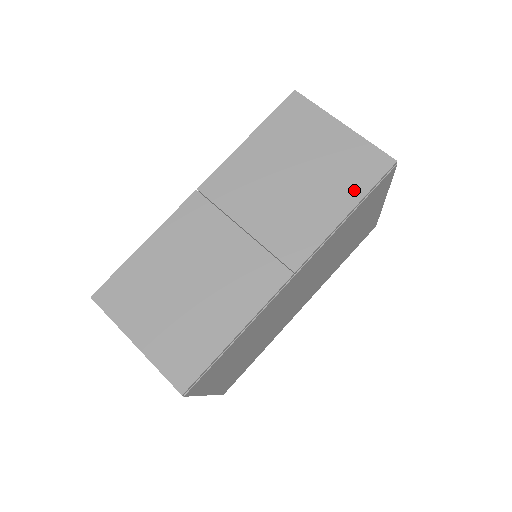
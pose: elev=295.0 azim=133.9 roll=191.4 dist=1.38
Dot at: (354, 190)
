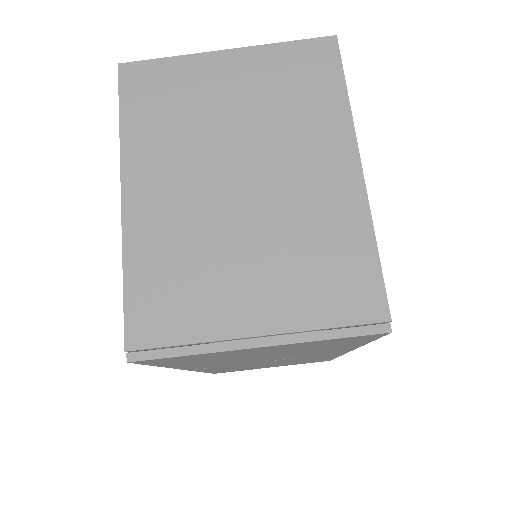
Dot at: (352, 344)
